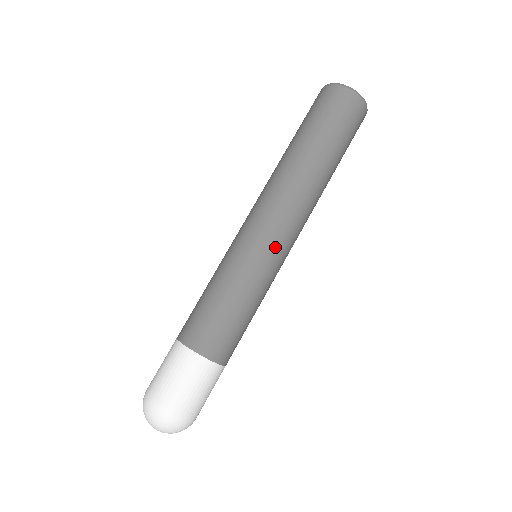
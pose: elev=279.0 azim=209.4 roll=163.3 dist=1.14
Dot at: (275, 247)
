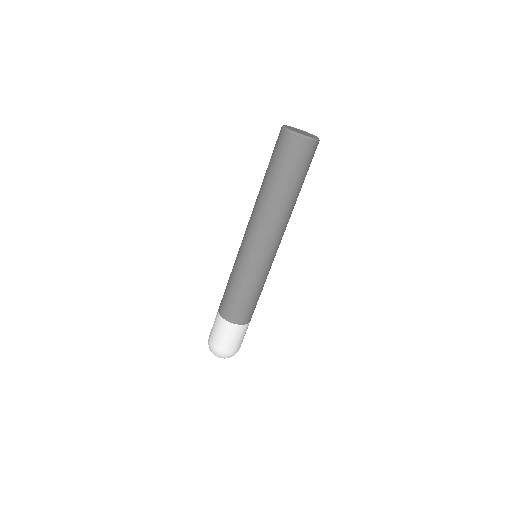
Dot at: (251, 253)
